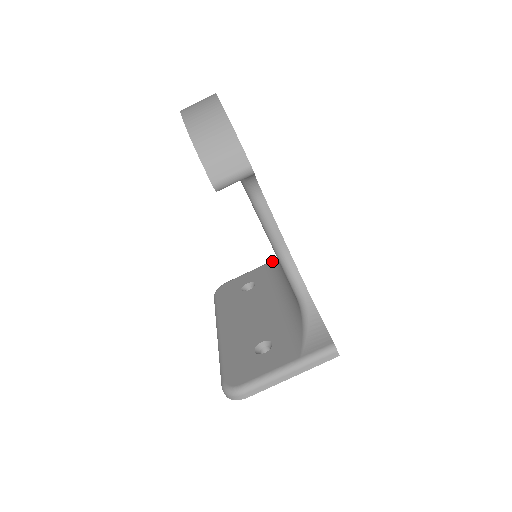
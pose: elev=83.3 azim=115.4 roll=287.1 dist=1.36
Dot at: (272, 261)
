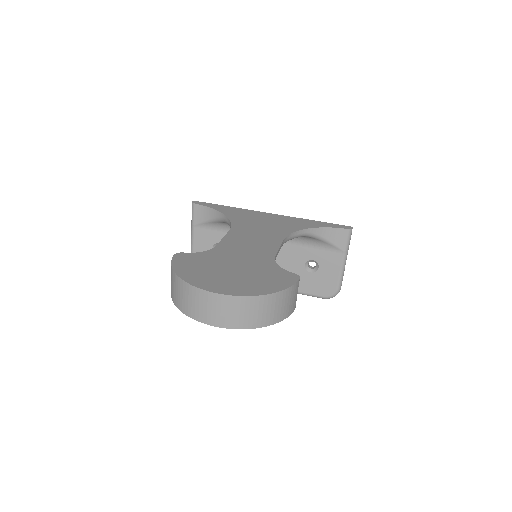
Dot at: (195, 219)
